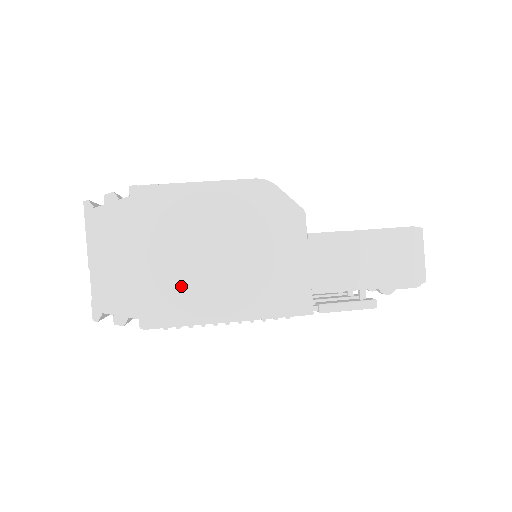
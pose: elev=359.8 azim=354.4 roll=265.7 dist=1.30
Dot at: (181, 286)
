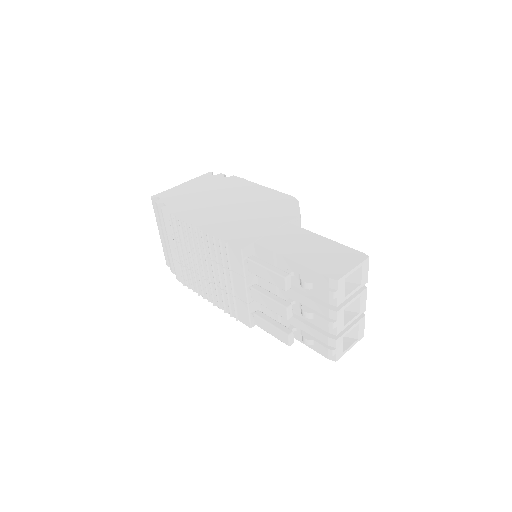
Dot at: (200, 206)
